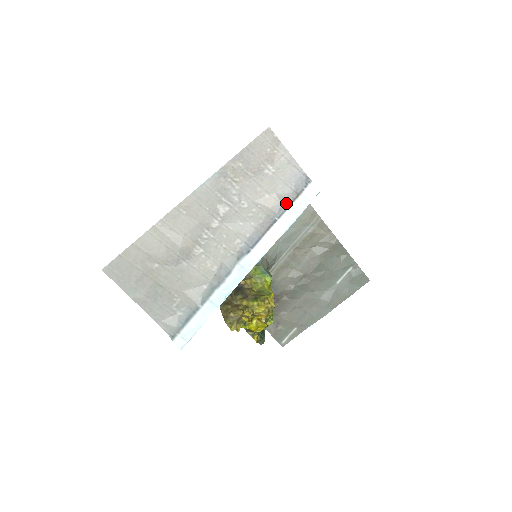
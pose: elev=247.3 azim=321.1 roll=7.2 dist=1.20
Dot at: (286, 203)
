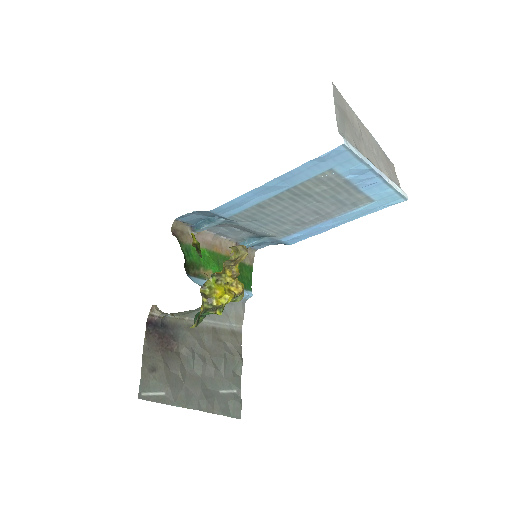
Dot at: (396, 184)
